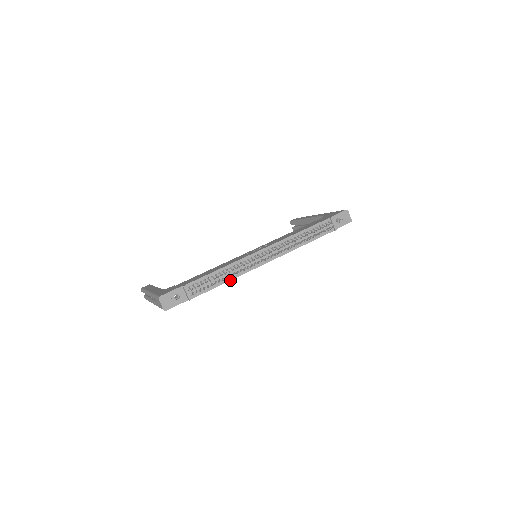
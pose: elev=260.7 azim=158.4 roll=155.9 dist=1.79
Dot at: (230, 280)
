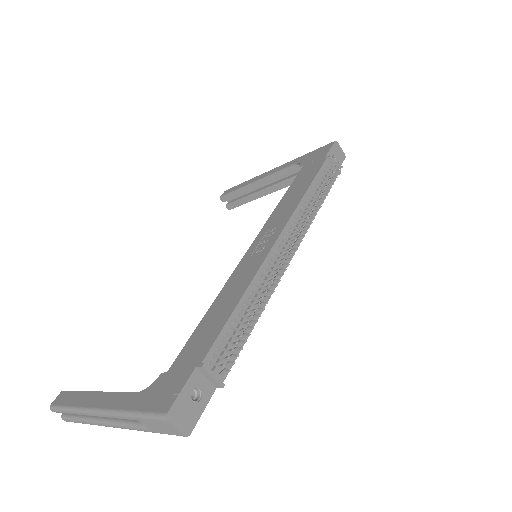
Dot at: (260, 313)
